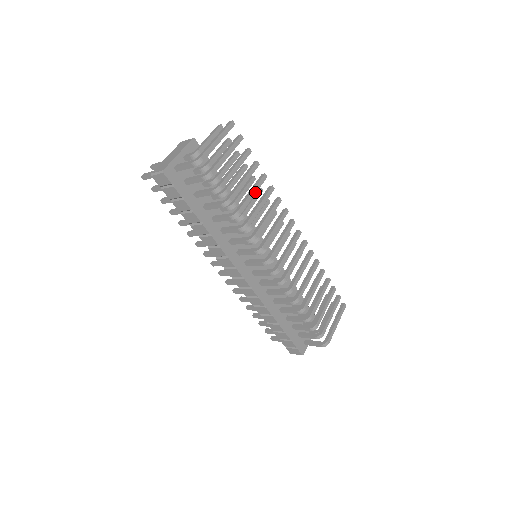
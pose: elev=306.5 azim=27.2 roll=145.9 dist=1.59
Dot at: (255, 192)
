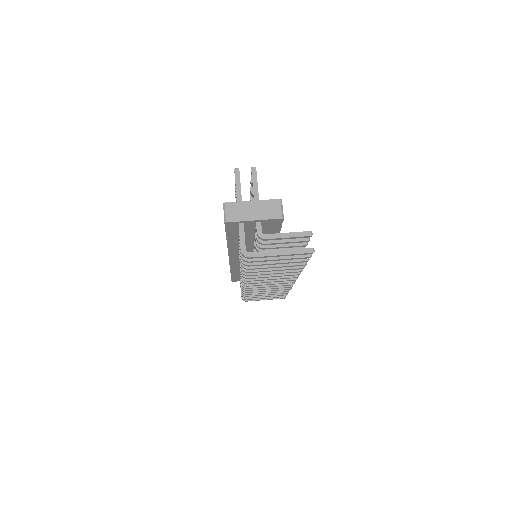
Dot at: (279, 270)
